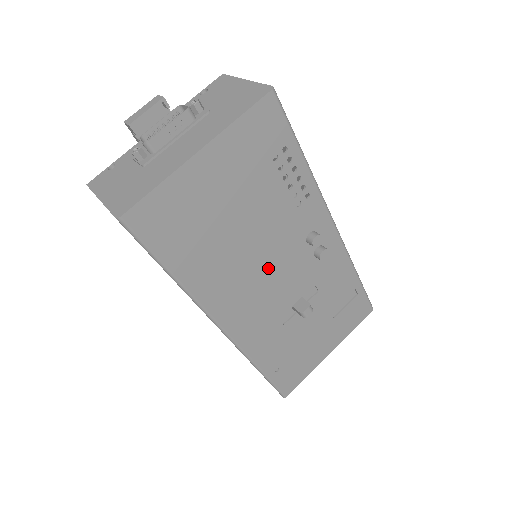
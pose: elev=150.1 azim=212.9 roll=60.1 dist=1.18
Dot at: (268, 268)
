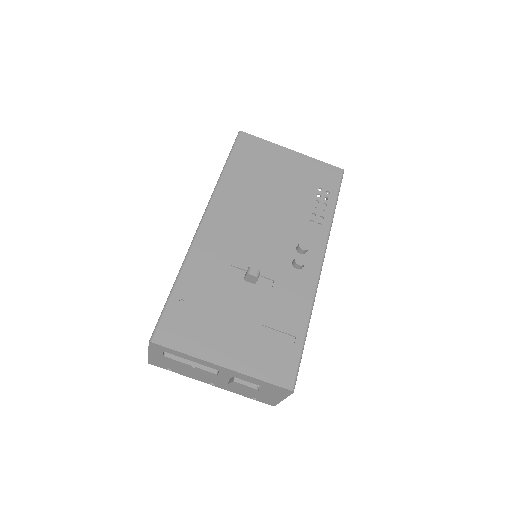
Dot at: (262, 227)
